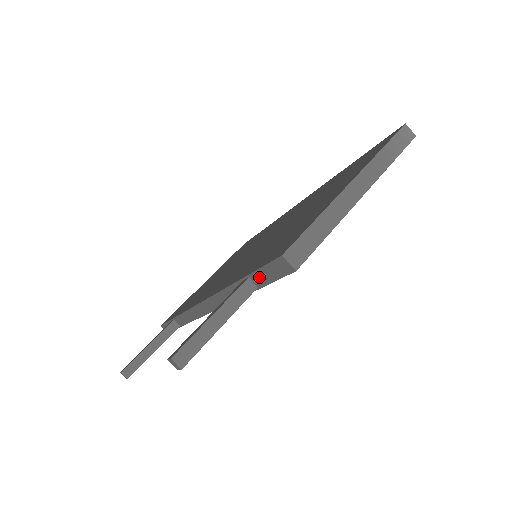
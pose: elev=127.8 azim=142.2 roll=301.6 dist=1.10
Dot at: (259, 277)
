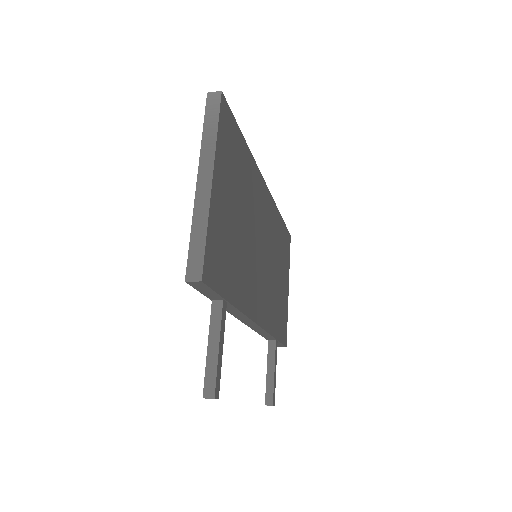
Dot at: (211, 296)
